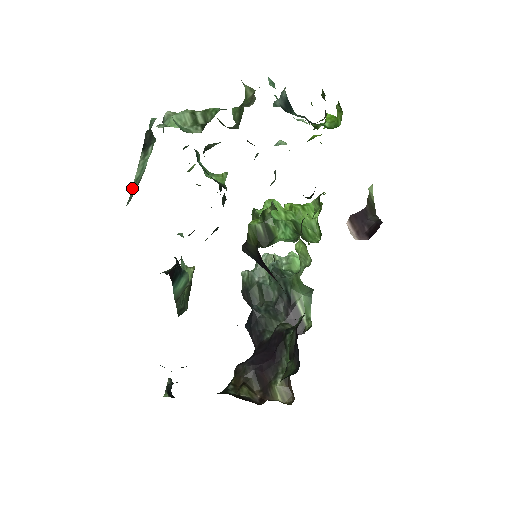
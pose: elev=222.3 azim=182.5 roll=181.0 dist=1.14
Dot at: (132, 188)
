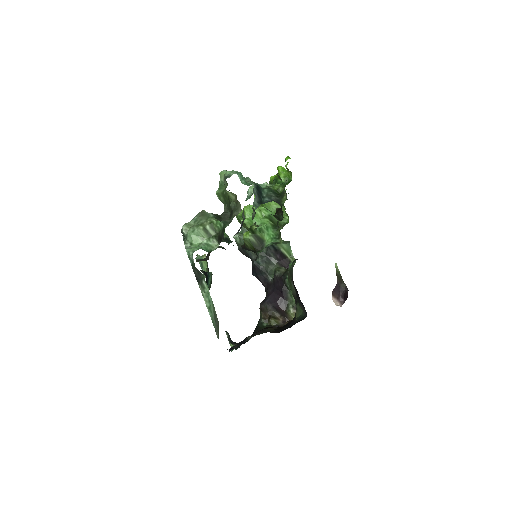
Dot at: (209, 314)
